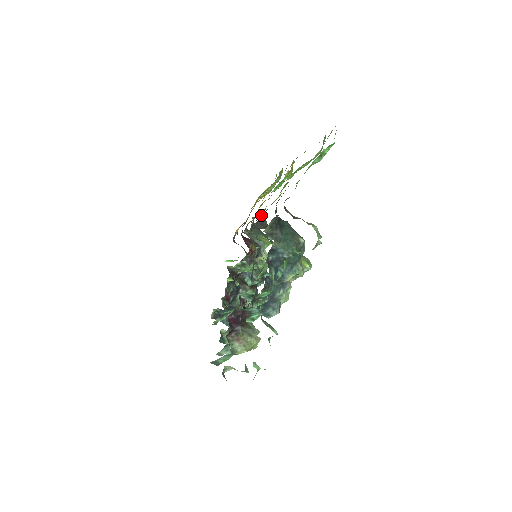
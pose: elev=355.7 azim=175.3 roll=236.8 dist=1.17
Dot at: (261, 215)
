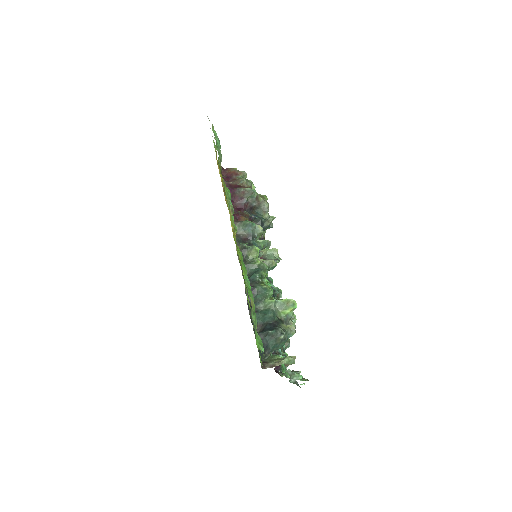
Dot at: (245, 292)
